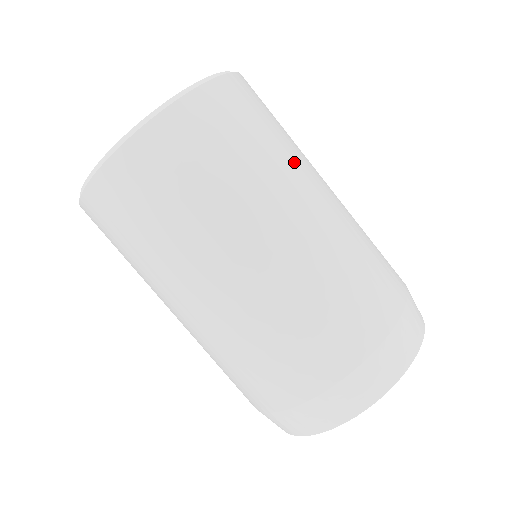
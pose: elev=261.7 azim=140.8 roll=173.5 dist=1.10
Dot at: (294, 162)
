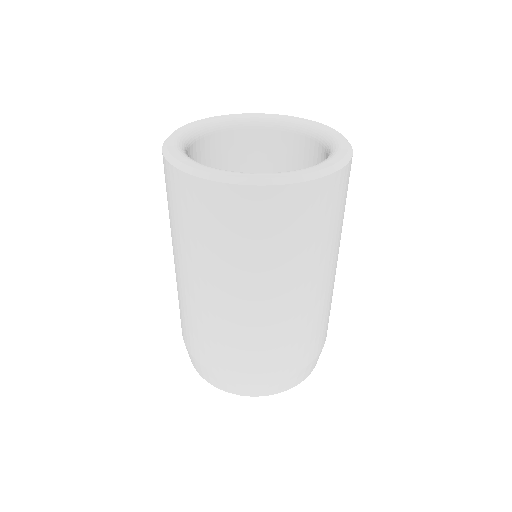
Dot at: (258, 272)
